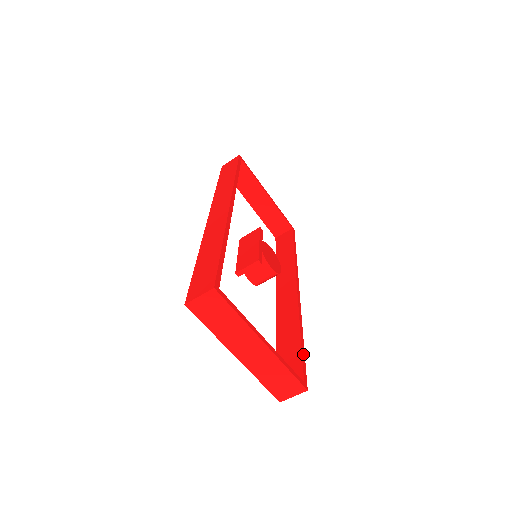
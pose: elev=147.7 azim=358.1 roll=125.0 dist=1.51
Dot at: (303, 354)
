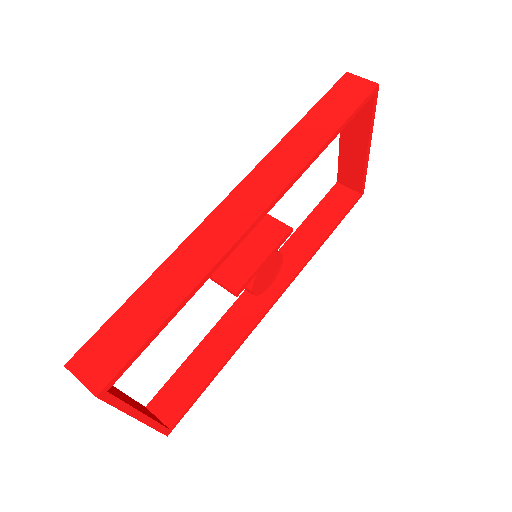
Dot at: (201, 393)
